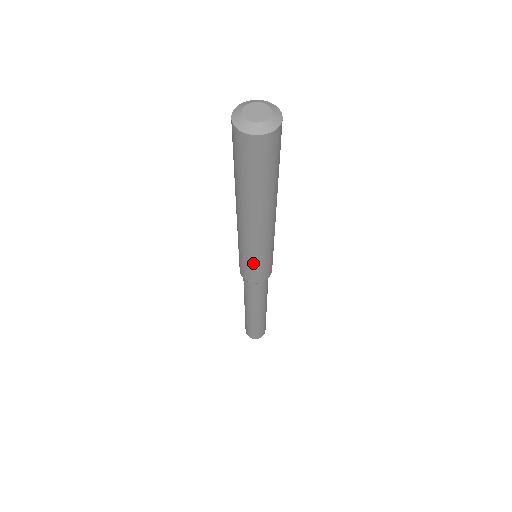
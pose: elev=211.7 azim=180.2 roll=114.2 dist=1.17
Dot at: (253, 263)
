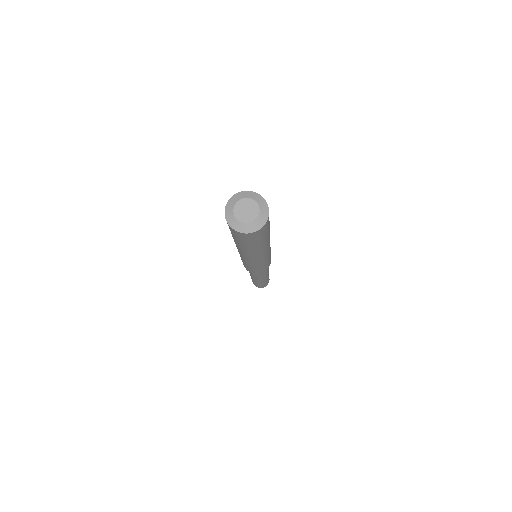
Dot at: (247, 266)
